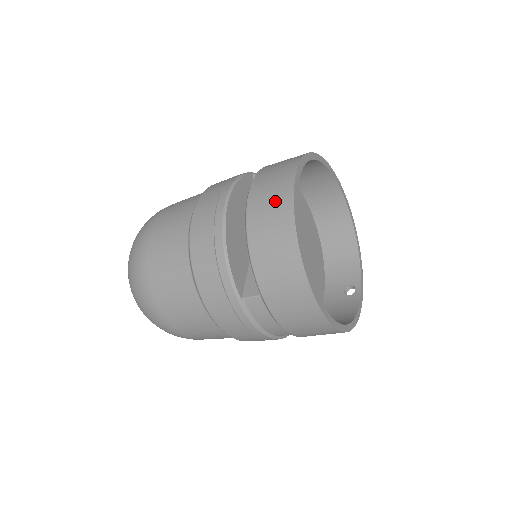
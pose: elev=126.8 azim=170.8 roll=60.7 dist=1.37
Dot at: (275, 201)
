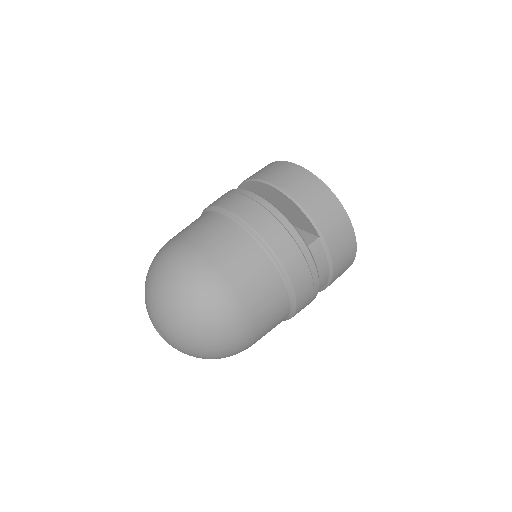
Dot at: (294, 175)
